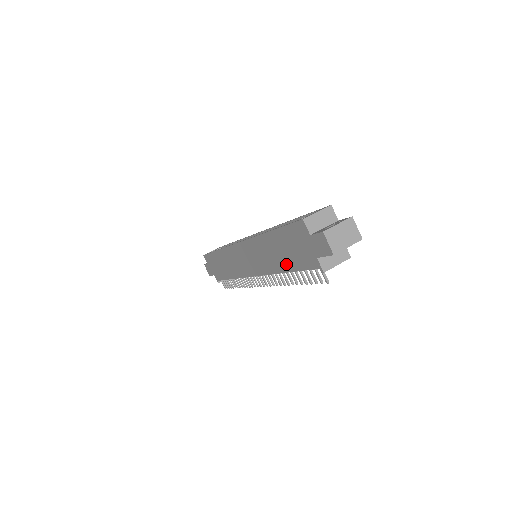
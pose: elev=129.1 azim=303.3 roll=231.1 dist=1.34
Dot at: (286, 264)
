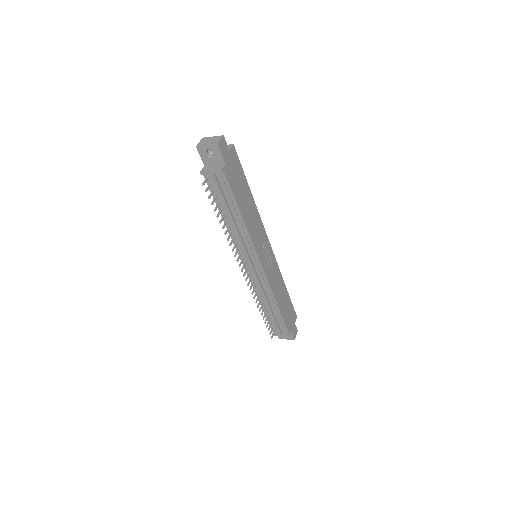
Dot at: occluded
